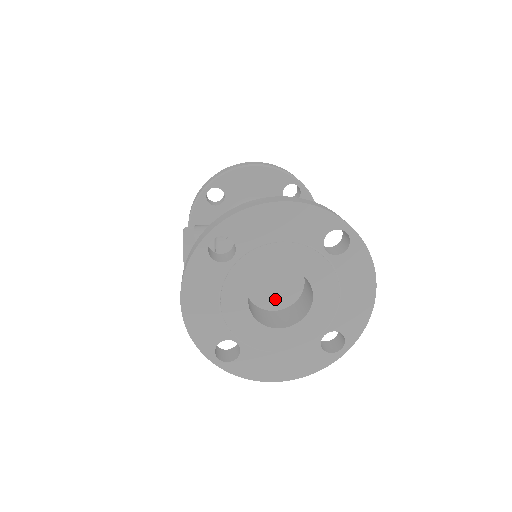
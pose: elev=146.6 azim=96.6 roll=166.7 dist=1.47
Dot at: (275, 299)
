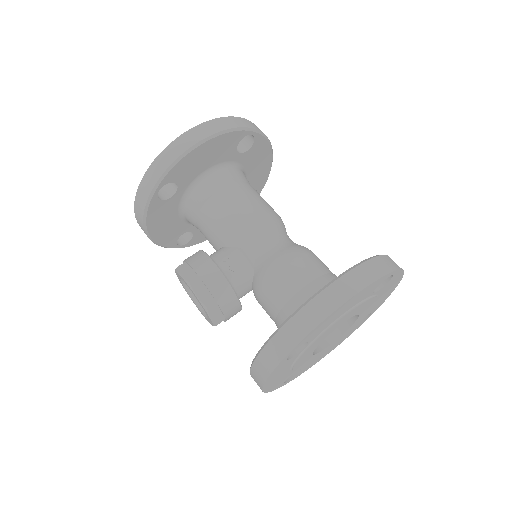
Dot at: occluded
